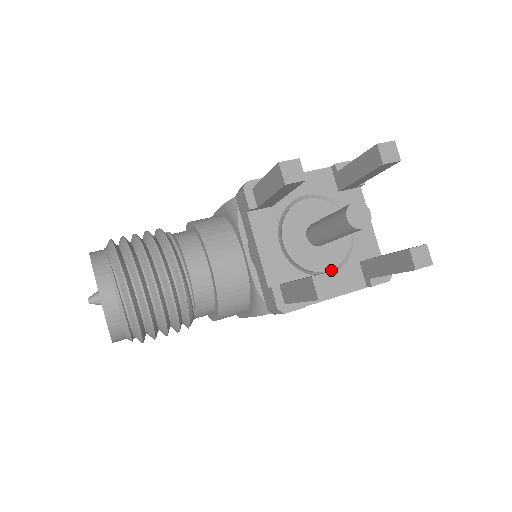
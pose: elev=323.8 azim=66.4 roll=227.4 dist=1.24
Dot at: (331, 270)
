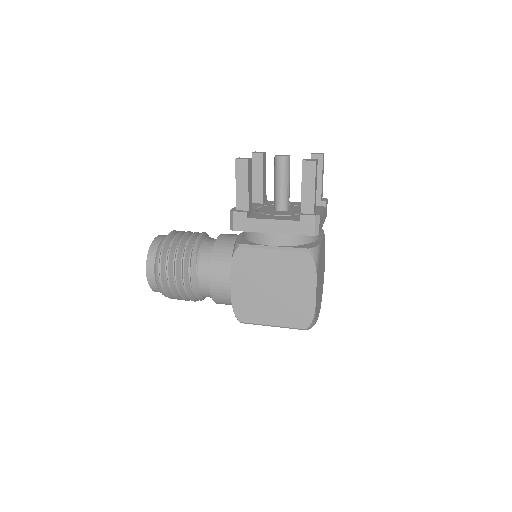
Dot at: occluded
